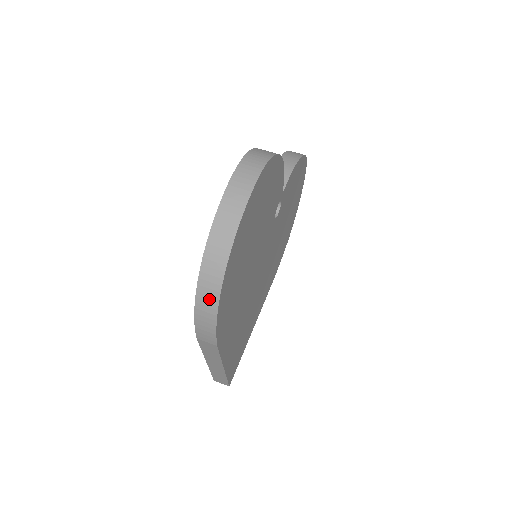
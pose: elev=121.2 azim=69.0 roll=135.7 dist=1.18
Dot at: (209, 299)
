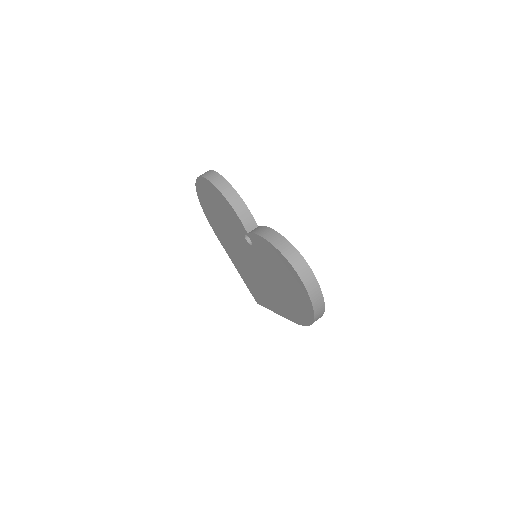
Dot at: occluded
